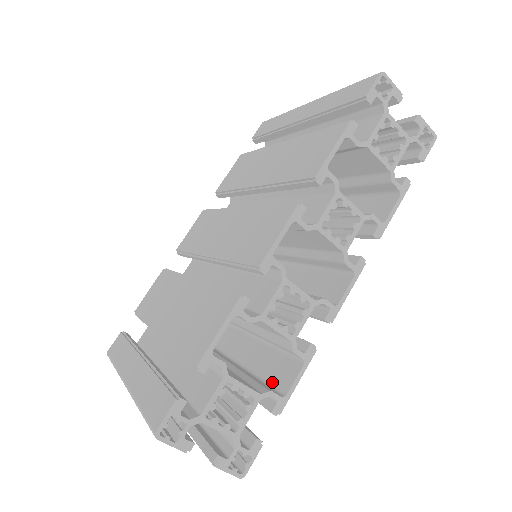
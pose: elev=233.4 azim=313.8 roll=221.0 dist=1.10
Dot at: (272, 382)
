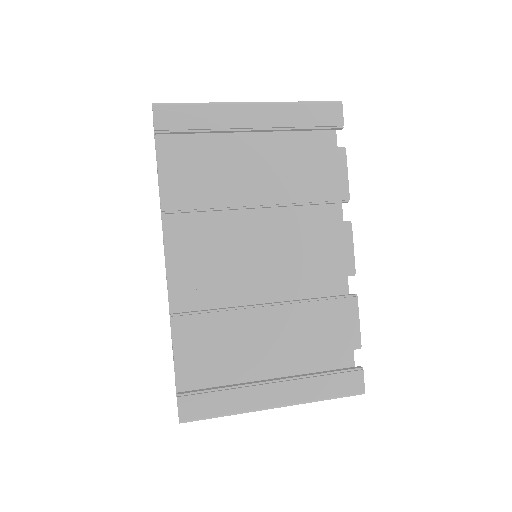
Dot at: occluded
